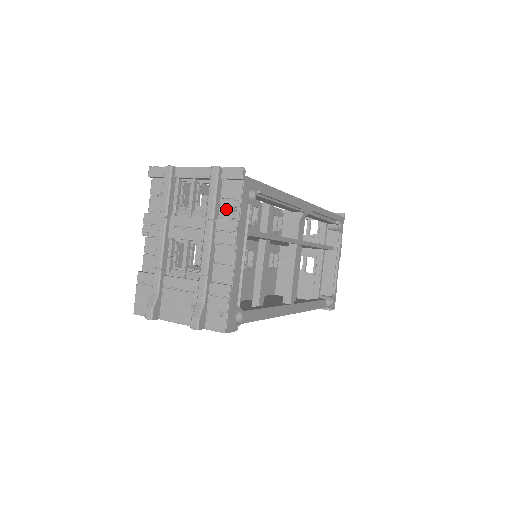
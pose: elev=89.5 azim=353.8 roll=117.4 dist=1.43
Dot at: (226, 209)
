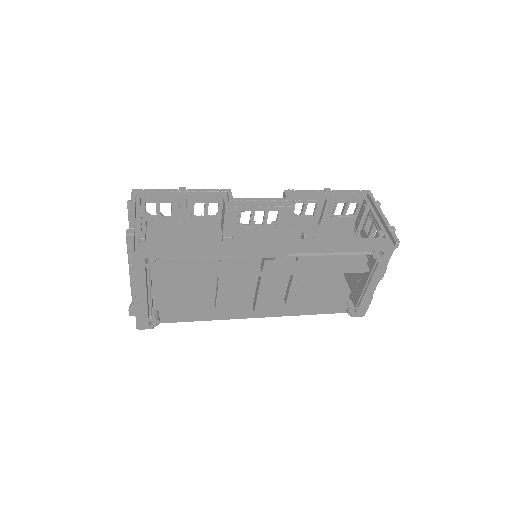
Dot at: occluded
